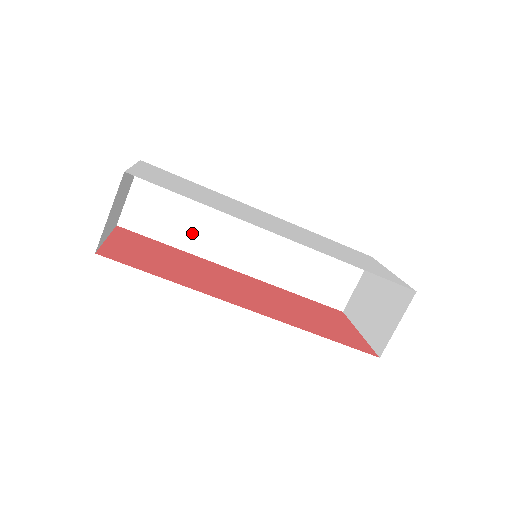
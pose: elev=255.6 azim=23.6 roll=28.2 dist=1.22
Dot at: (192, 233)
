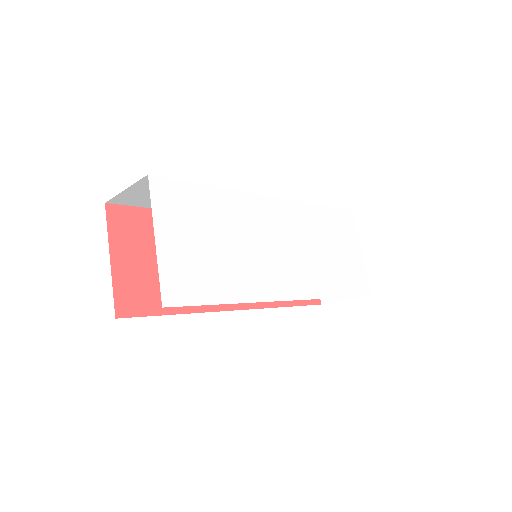
Dot at: occluded
